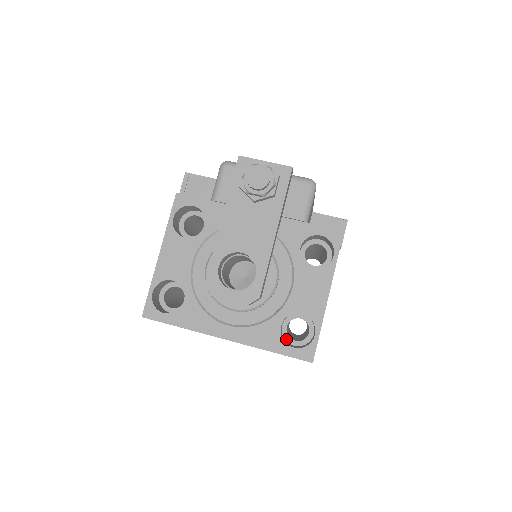
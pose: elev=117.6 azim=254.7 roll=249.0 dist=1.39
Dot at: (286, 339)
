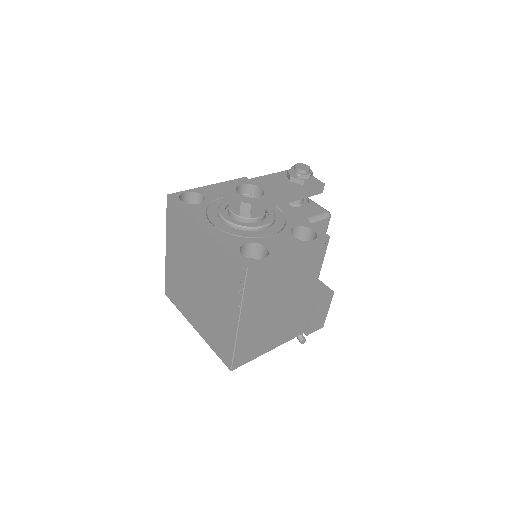
Dot at: occluded
